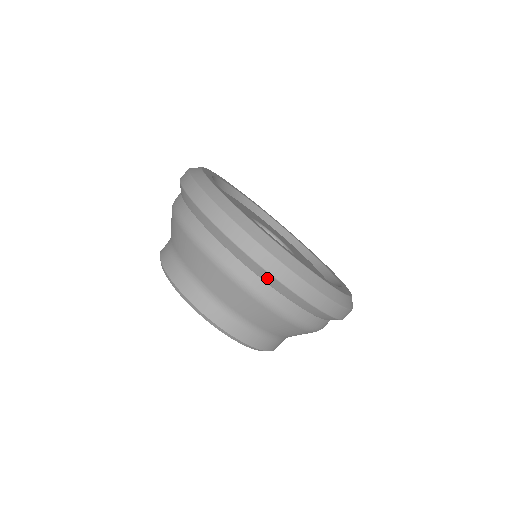
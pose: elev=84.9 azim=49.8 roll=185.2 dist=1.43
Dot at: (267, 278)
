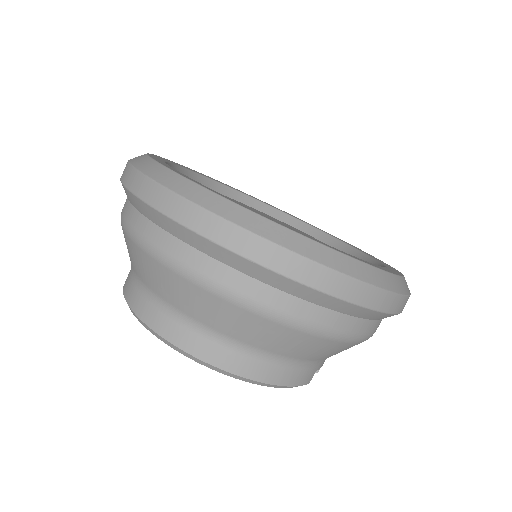
Dot at: (217, 253)
